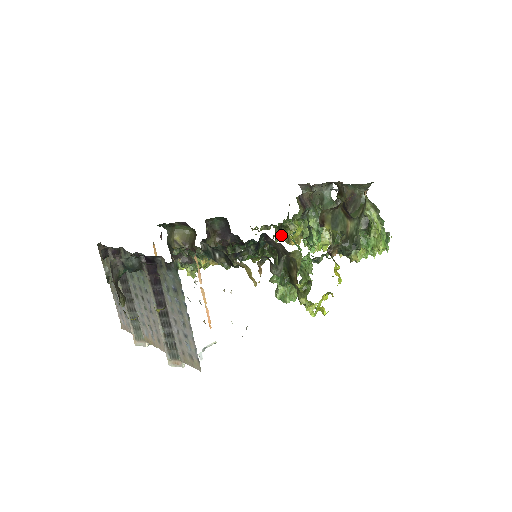
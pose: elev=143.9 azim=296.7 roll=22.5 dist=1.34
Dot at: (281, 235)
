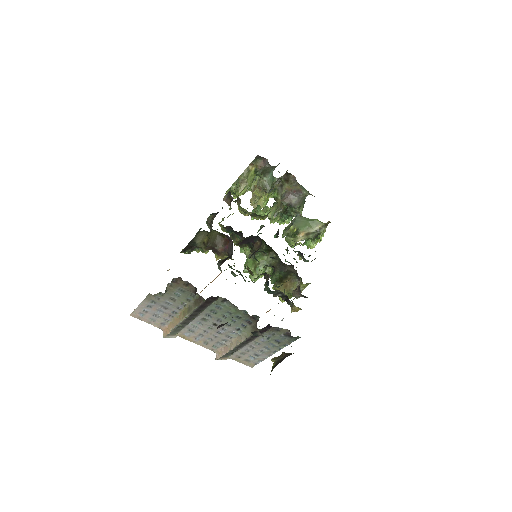
Dot at: (248, 214)
